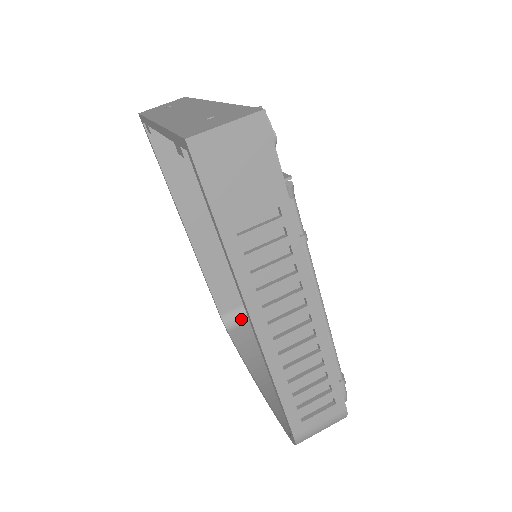
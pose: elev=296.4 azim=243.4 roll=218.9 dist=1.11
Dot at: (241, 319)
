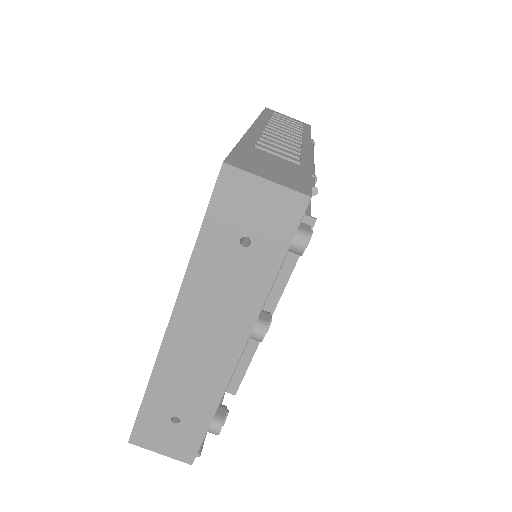
Dot at: occluded
